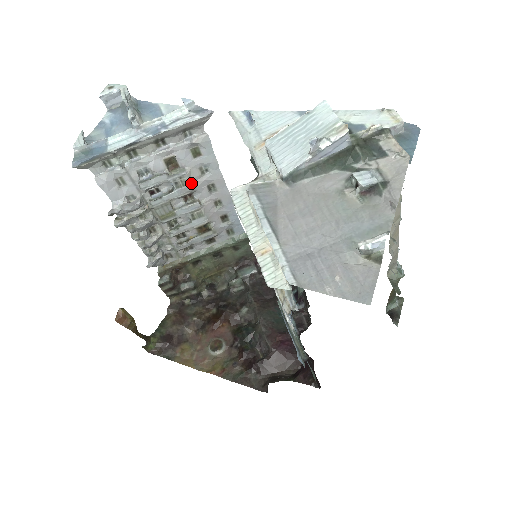
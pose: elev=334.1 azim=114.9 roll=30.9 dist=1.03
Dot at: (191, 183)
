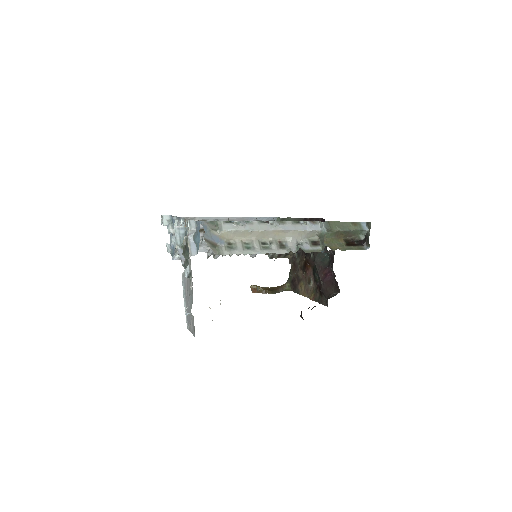
Dot at: occluded
